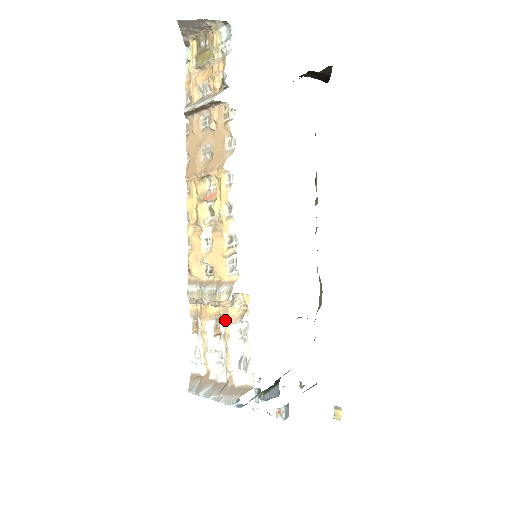
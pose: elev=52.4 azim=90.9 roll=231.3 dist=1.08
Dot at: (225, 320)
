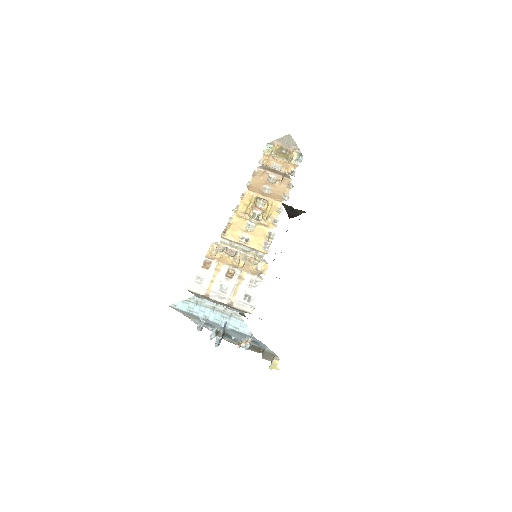
Dot at: (245, 269)
